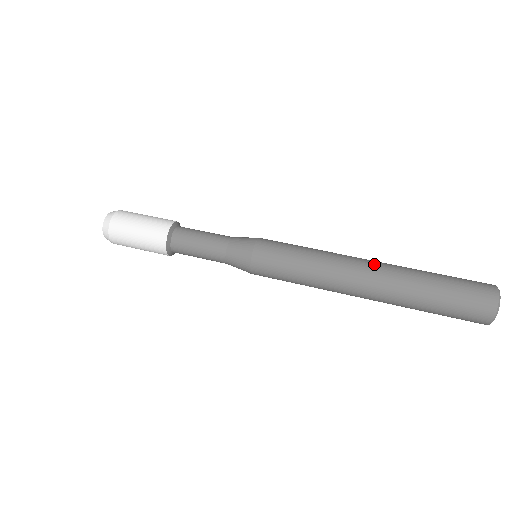
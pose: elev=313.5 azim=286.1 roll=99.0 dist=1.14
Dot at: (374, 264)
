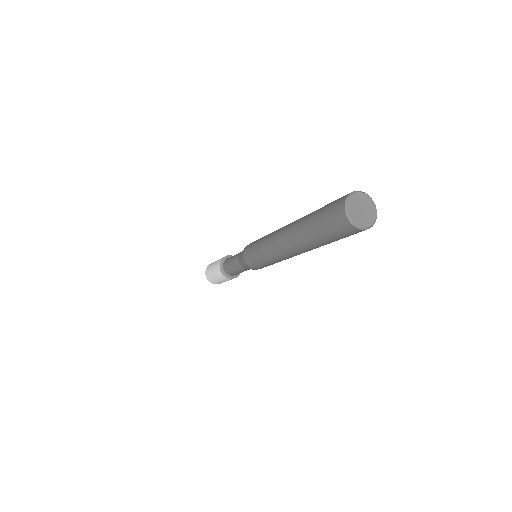
Dot at: (292, 222)
